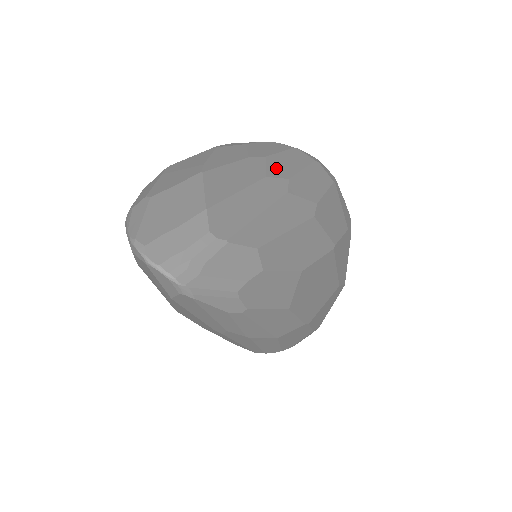
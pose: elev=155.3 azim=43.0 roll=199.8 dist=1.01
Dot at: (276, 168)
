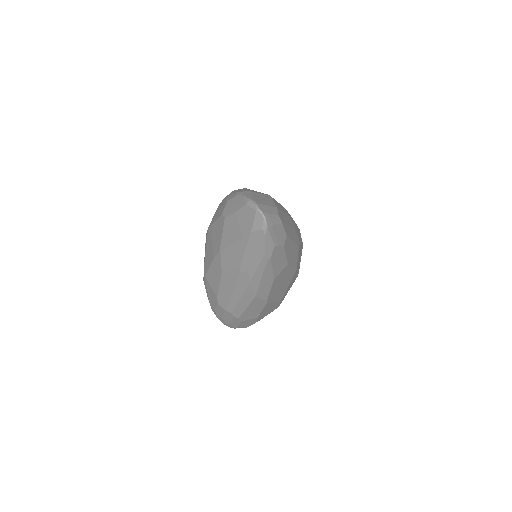
Dot at: occluded
